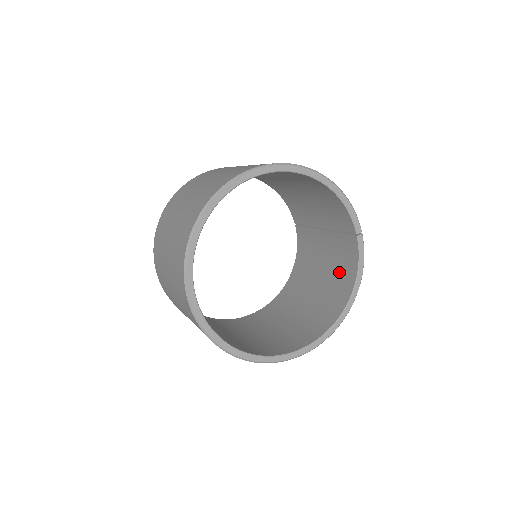
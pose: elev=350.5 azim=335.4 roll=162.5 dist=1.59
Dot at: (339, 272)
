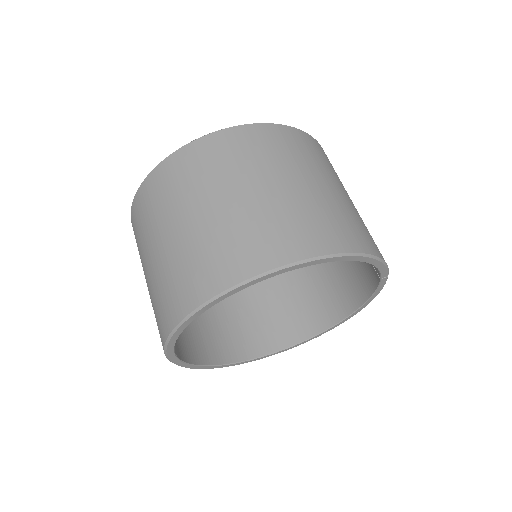
Dot at: (352, 273)
